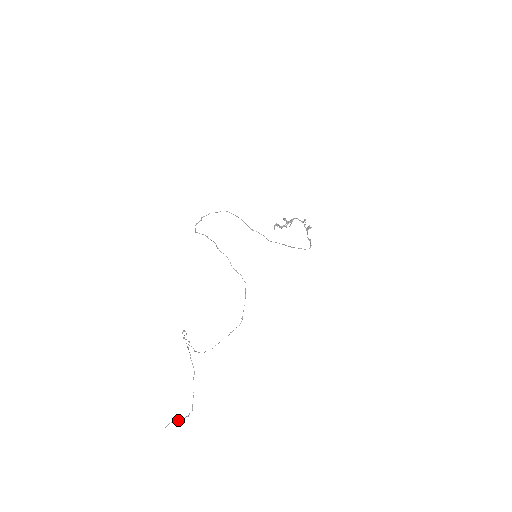
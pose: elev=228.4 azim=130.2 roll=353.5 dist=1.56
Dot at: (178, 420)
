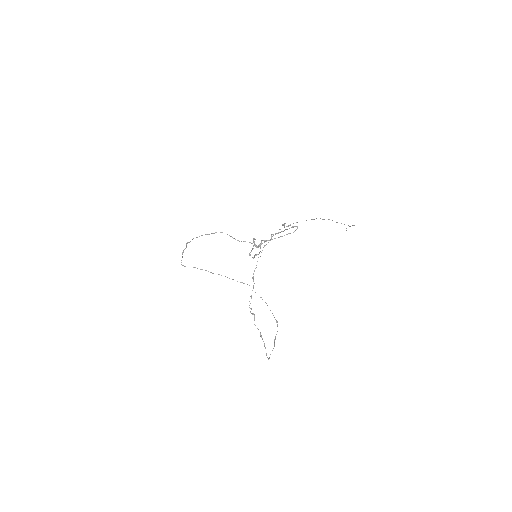
Dot at: (350, 226)
